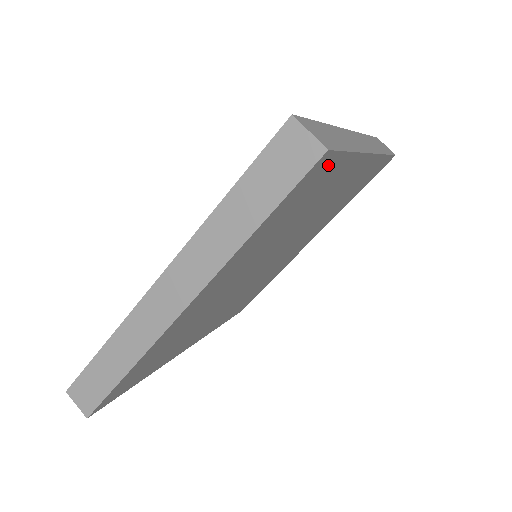
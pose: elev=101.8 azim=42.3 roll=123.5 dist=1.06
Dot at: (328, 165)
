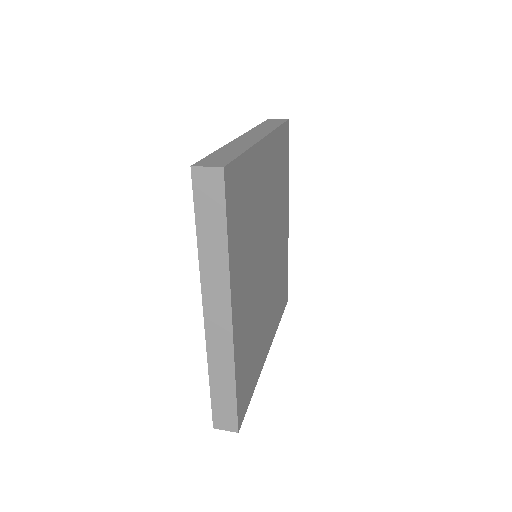
Dot at: (287, 143)
